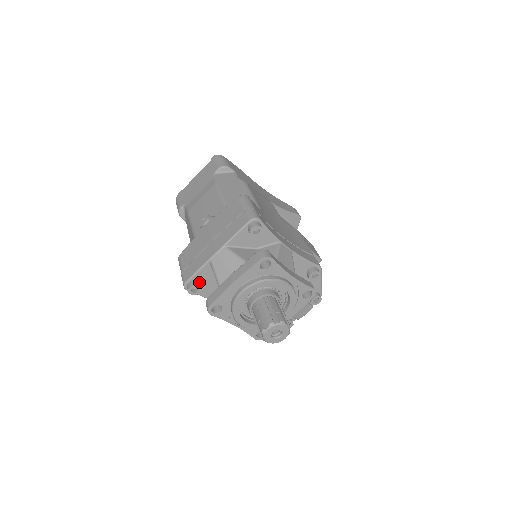
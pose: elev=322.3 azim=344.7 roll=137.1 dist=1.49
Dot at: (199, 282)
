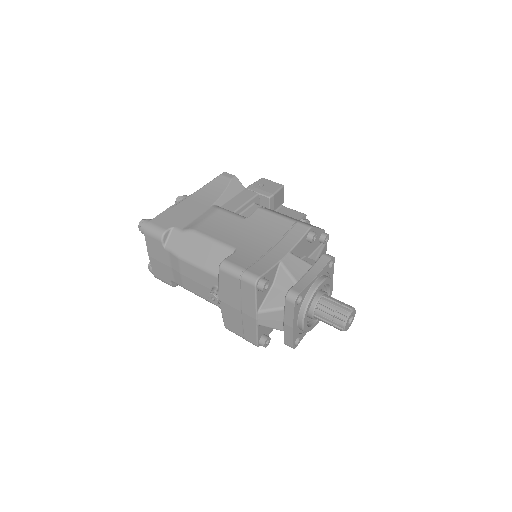
Dot at: (263, 335)
